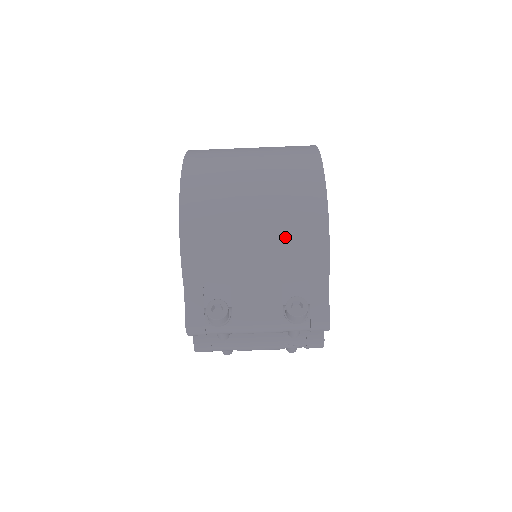
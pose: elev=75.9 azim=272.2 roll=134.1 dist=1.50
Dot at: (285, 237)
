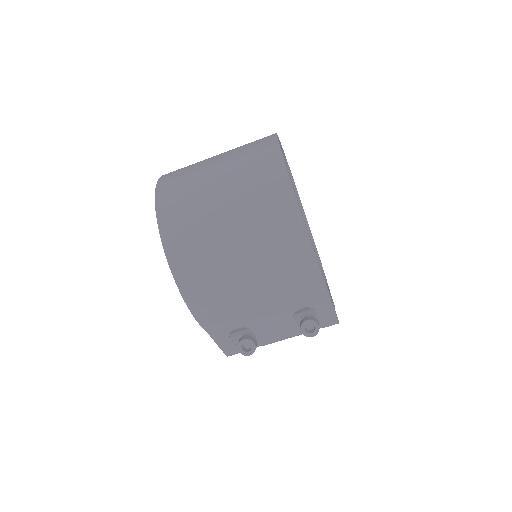
Dot at: (285, 292)
